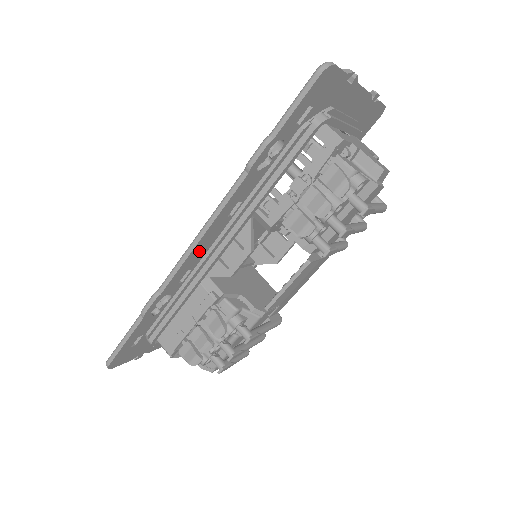
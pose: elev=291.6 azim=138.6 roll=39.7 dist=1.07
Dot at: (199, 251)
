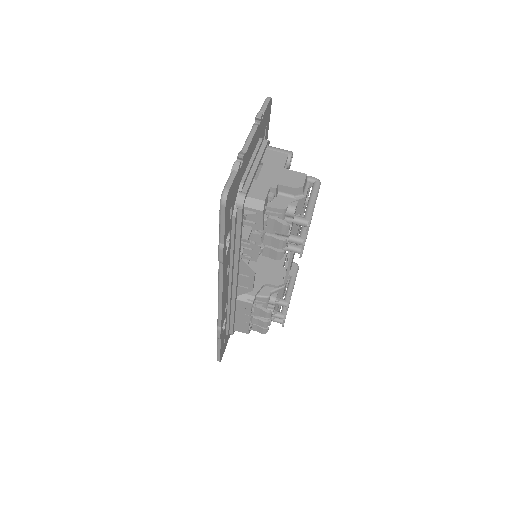
Dot at: (225, 298)
